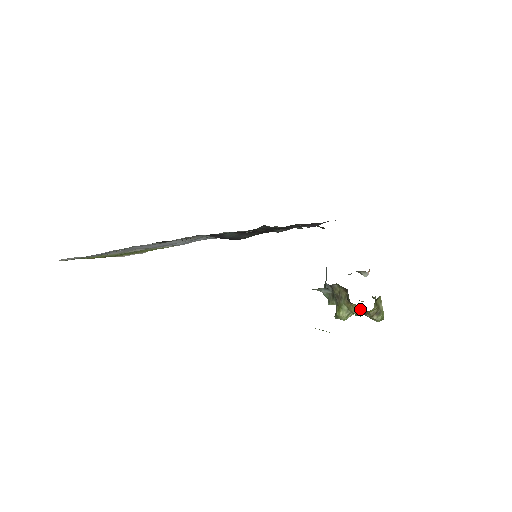
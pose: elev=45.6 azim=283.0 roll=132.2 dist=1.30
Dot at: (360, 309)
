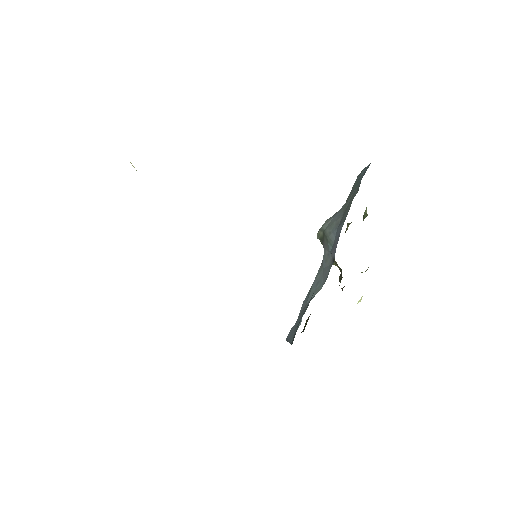
Dot at: occluded
